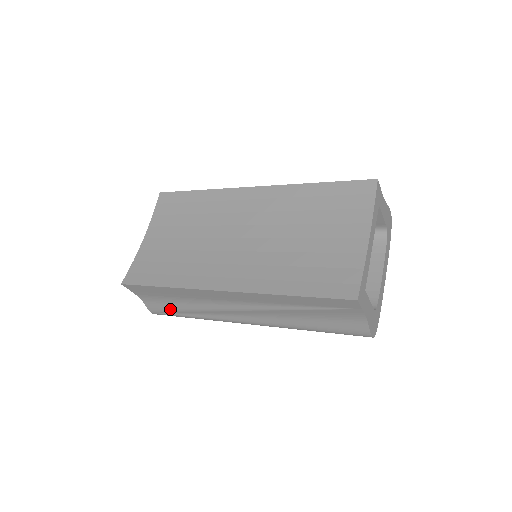
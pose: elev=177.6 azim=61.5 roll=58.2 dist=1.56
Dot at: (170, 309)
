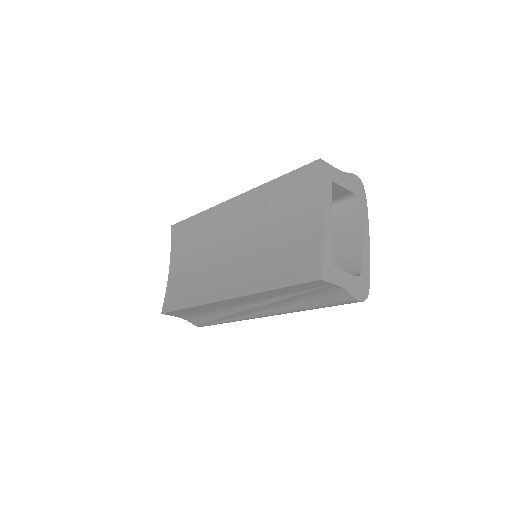
Dot at: (207, 321)
